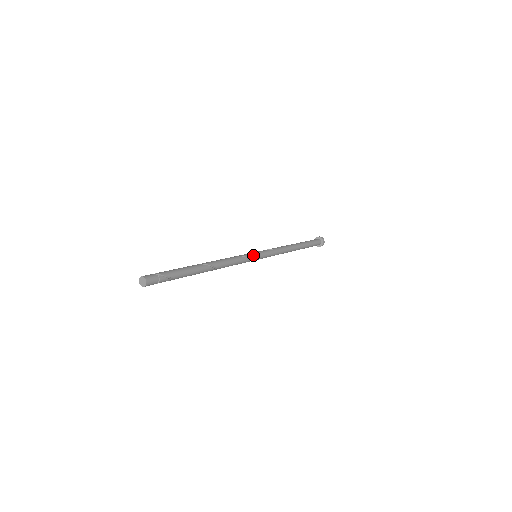
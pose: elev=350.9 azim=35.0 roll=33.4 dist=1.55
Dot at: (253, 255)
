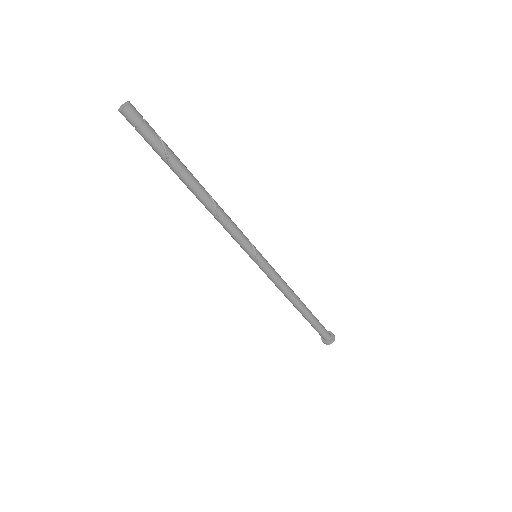
Dot at: occluded
